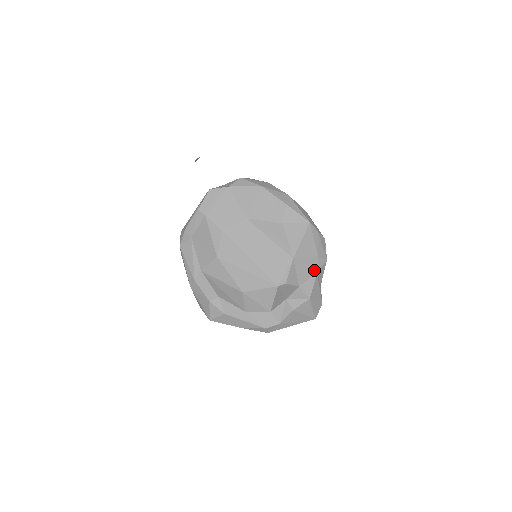
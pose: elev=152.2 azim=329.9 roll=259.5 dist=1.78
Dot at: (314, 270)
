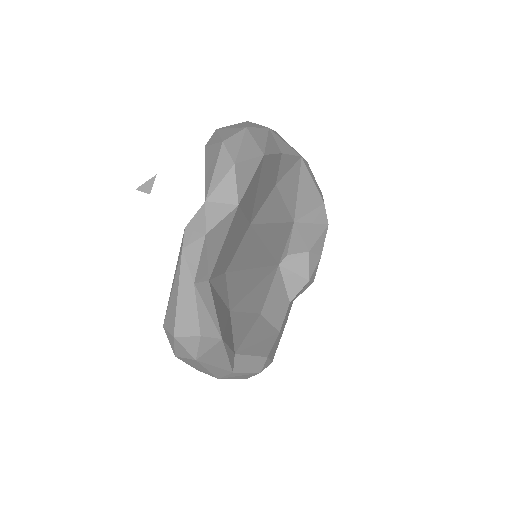
Dot at: (325, 223)
